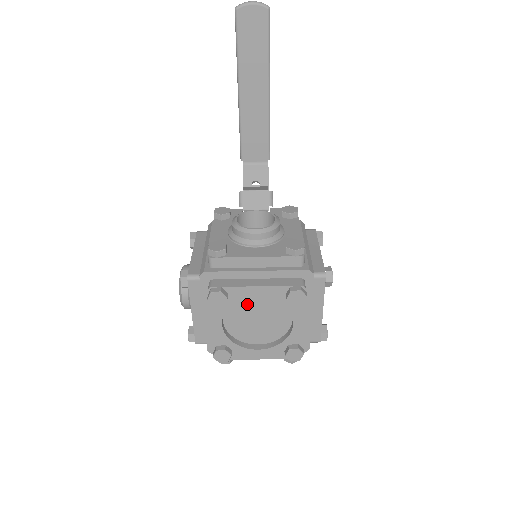
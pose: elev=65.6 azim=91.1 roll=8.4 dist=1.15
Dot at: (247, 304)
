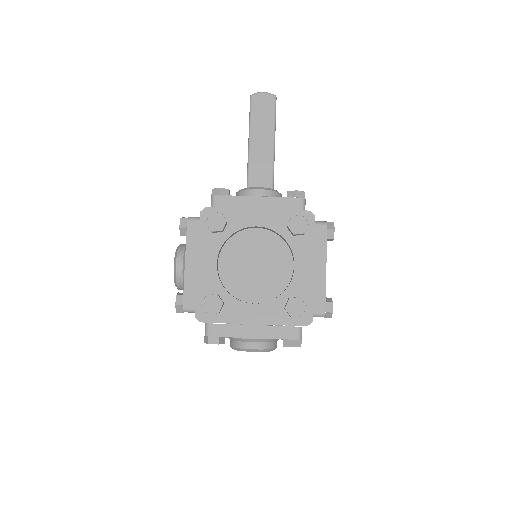
Dot at: (246, 245)
